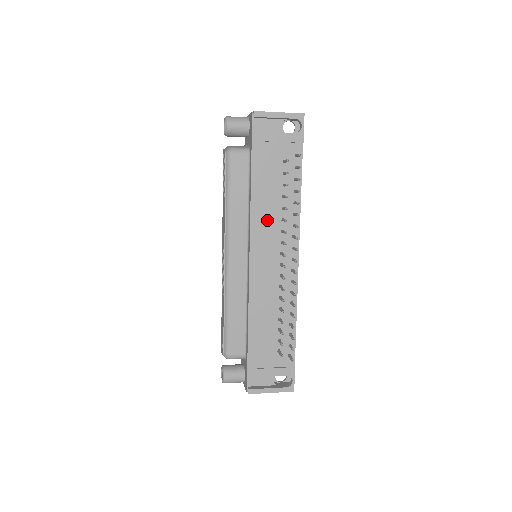
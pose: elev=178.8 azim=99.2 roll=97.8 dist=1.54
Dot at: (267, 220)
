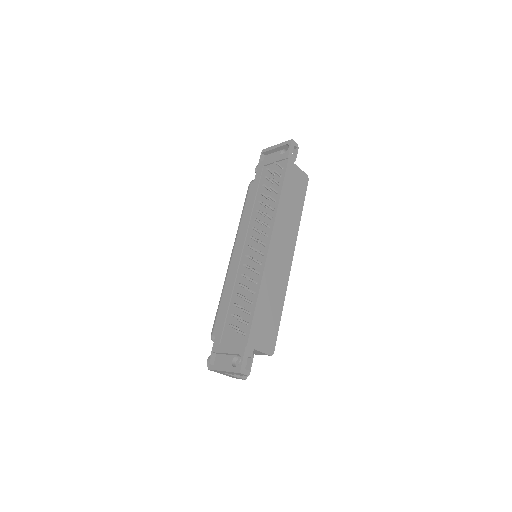
Dot at: occluded
